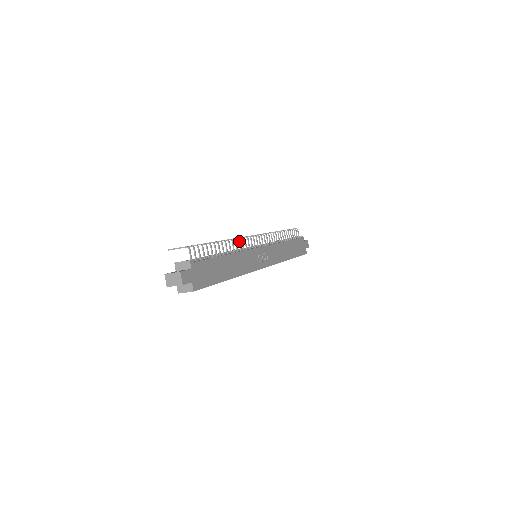
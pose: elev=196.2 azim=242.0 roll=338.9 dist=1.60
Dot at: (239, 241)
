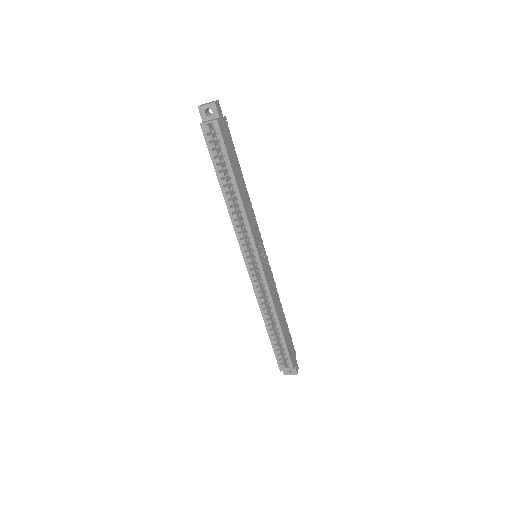
Dot at: (253, 210)
